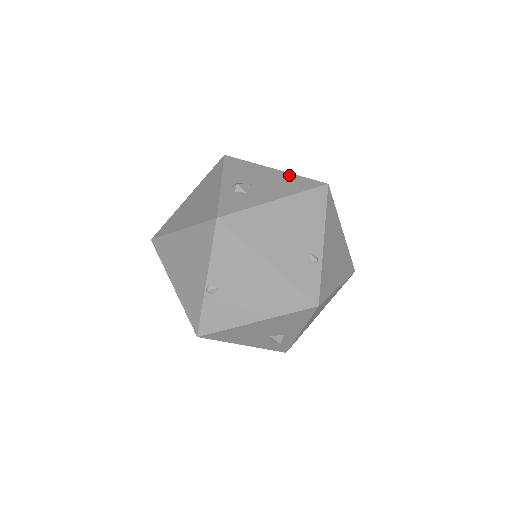
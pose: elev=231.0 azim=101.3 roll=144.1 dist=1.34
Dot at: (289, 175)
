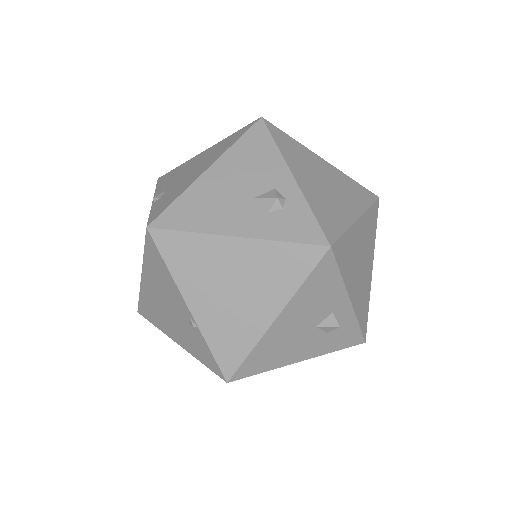
Dot at: occluded
